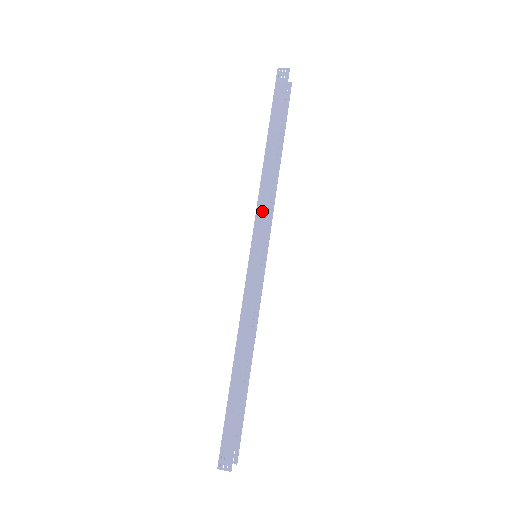
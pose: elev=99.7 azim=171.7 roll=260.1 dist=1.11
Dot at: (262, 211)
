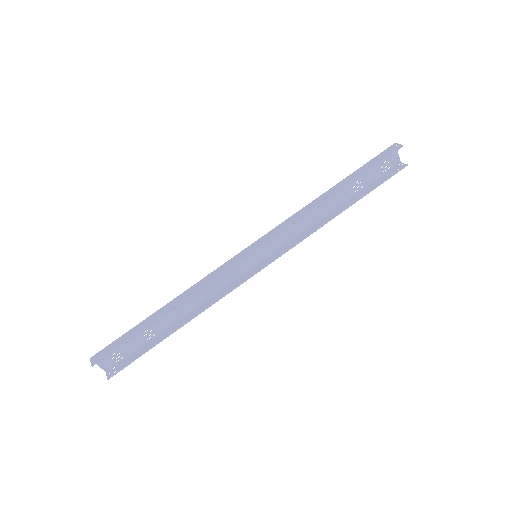
Dot at: (284, 225)
